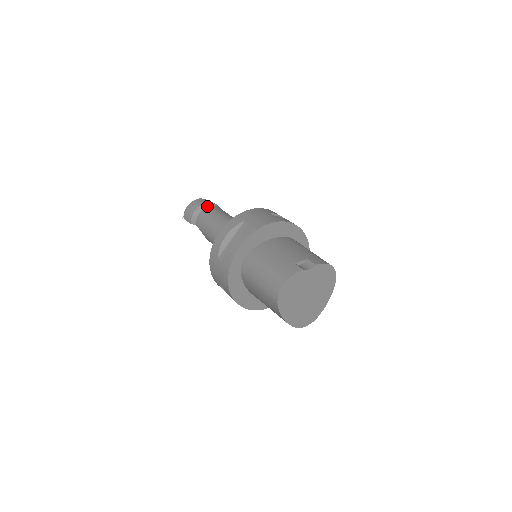
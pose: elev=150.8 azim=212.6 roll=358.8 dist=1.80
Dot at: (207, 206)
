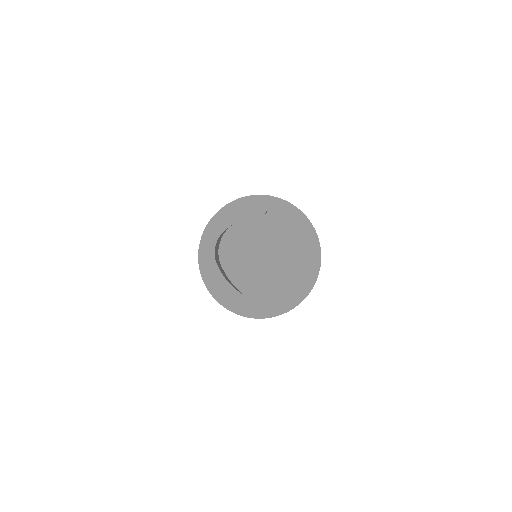
Dot at: occluded
